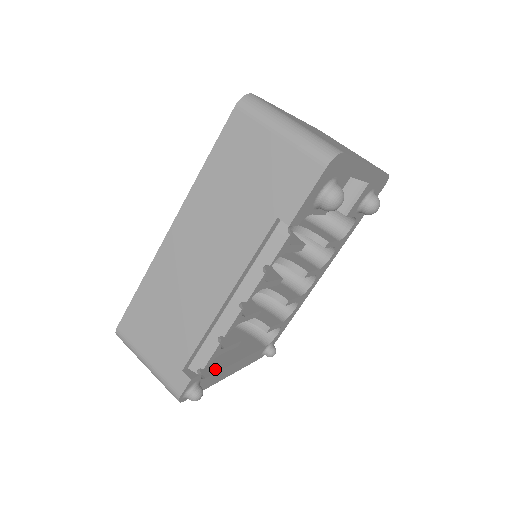
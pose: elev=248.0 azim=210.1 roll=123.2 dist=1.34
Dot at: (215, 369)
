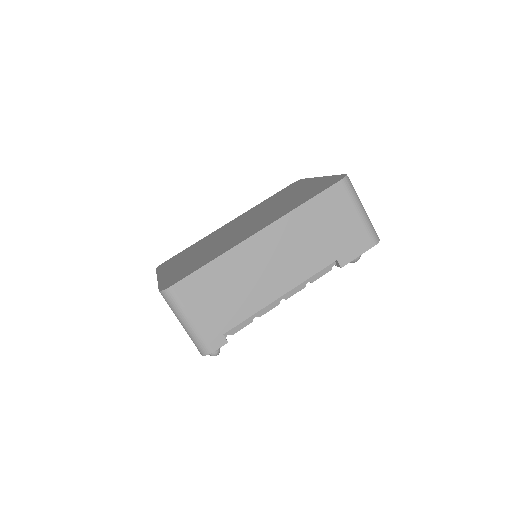
Dot at: occluded
